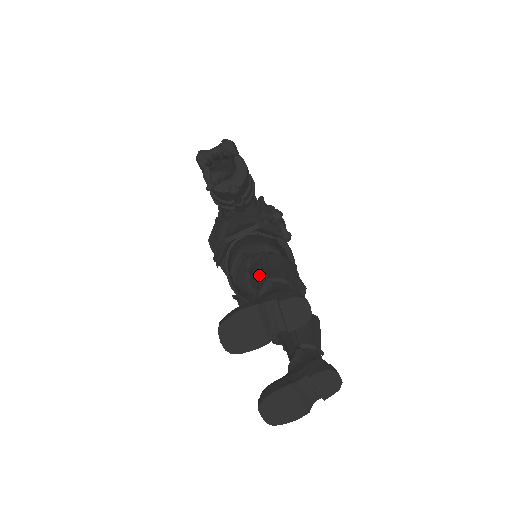
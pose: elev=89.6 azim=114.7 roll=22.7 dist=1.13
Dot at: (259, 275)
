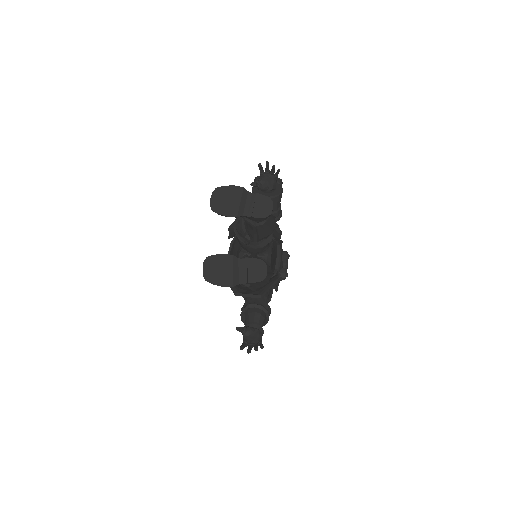
Dot at: occluded
